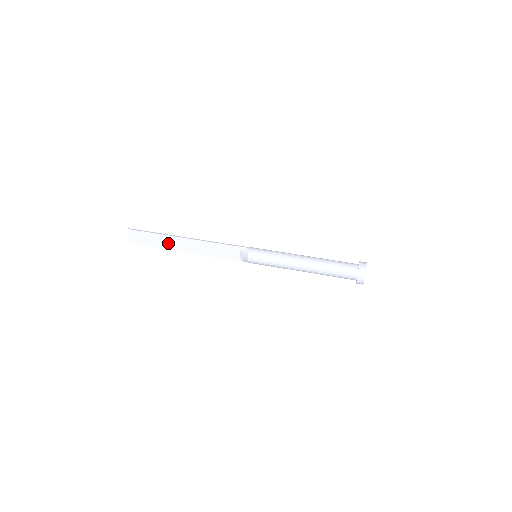
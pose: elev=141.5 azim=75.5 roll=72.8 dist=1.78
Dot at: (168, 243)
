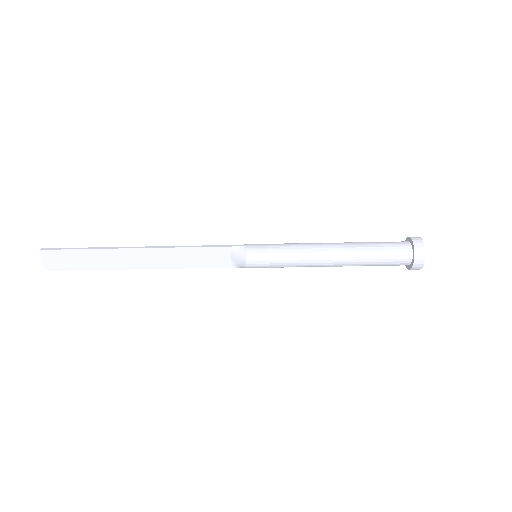
Dot at: (112, 260)
